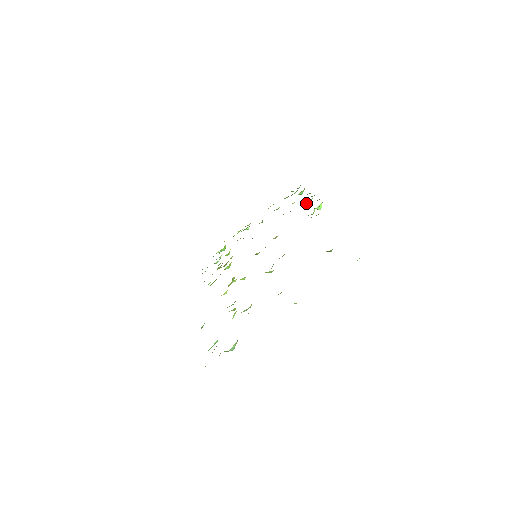
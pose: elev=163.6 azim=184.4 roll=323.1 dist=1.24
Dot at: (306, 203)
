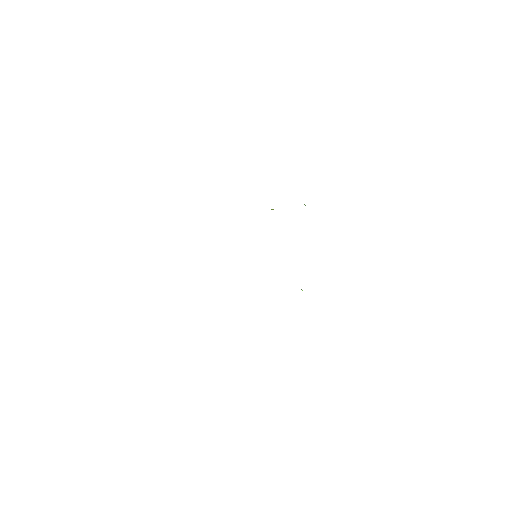
Dot at: occluded
